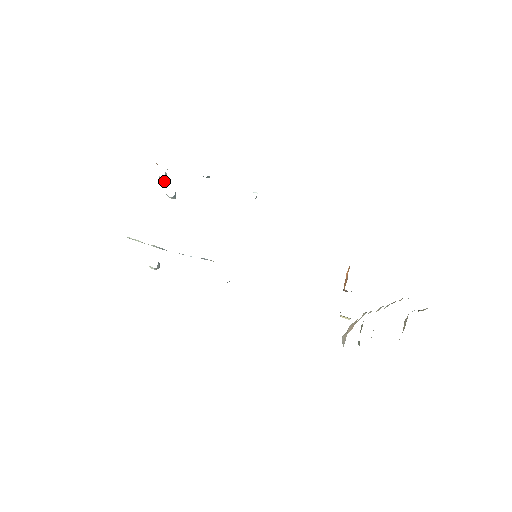
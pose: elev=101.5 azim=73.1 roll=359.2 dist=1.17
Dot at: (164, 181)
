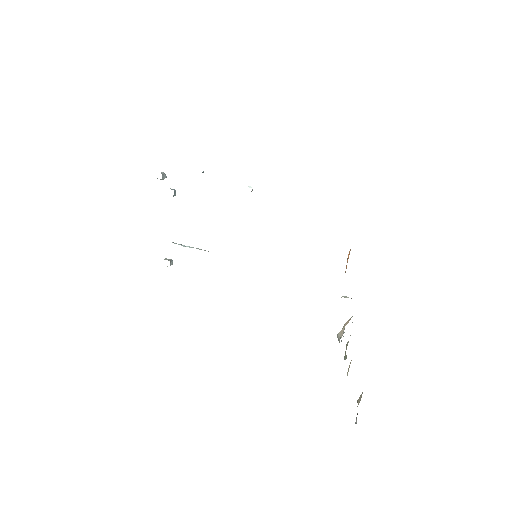
Dot at: (162, 179)
